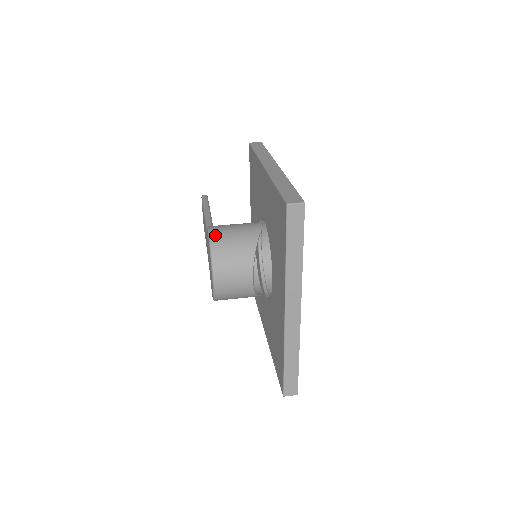
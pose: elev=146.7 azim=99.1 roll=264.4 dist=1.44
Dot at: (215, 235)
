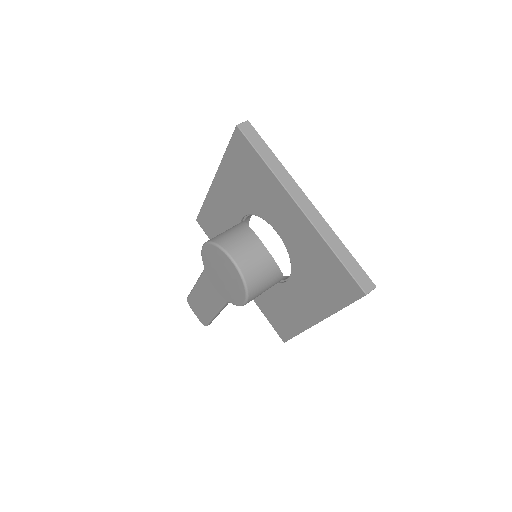
Dot at: (210, 239)
